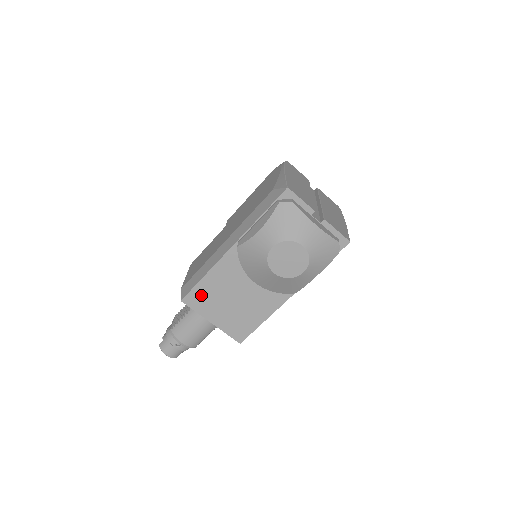
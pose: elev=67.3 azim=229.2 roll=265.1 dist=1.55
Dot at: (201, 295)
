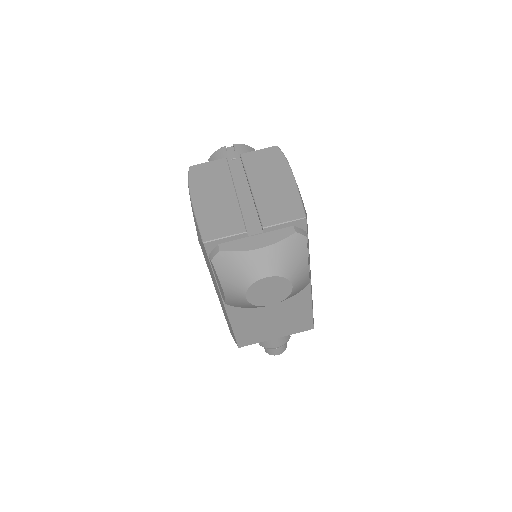
Dot at: (246, 335)
